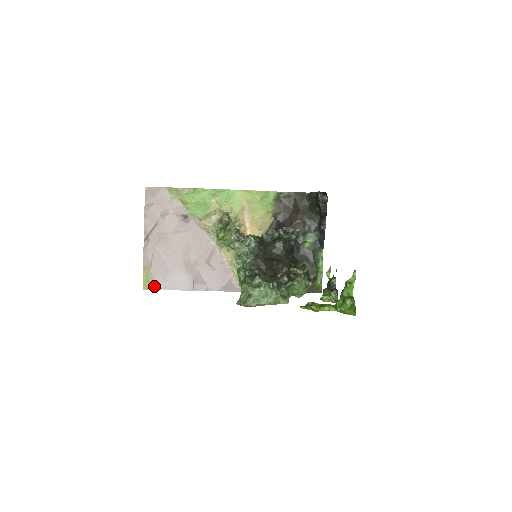
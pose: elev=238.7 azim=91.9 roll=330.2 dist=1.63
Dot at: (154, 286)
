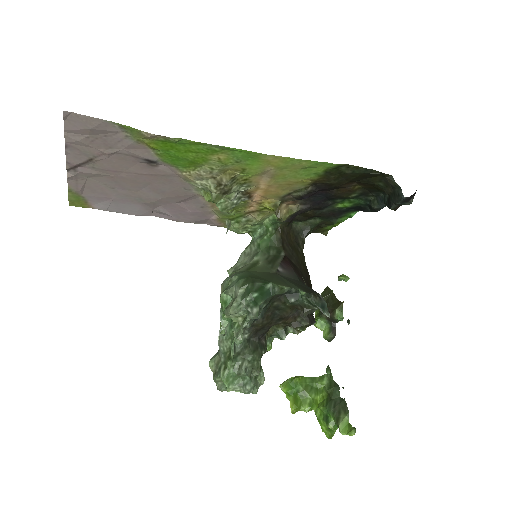
Dot at: (88, 205)
